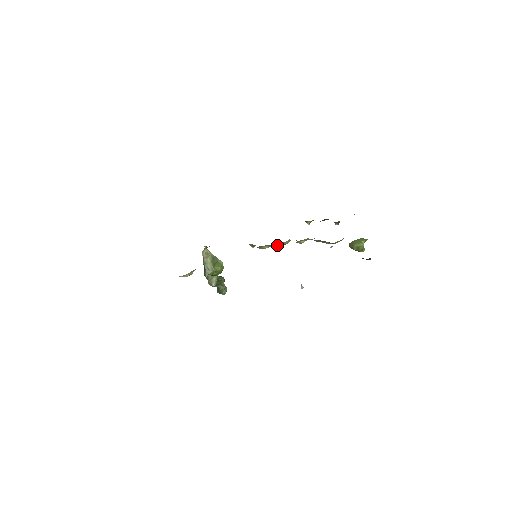
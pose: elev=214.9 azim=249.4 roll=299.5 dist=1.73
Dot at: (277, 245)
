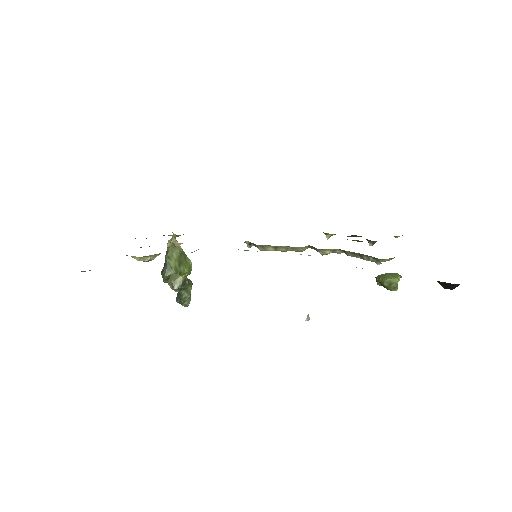
Dot at: (287, 250)
